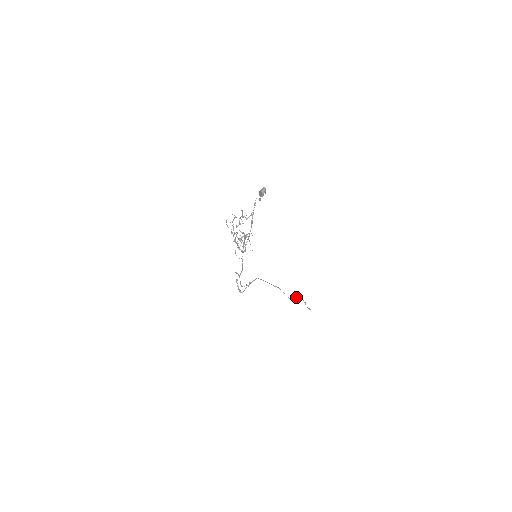
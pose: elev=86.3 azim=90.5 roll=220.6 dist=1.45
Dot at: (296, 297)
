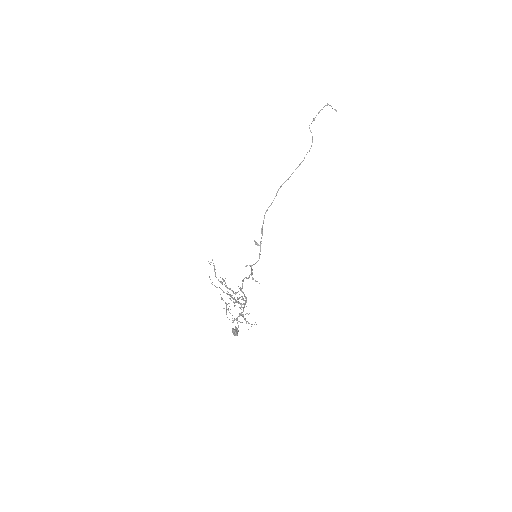
Dot at: (314, 120)
